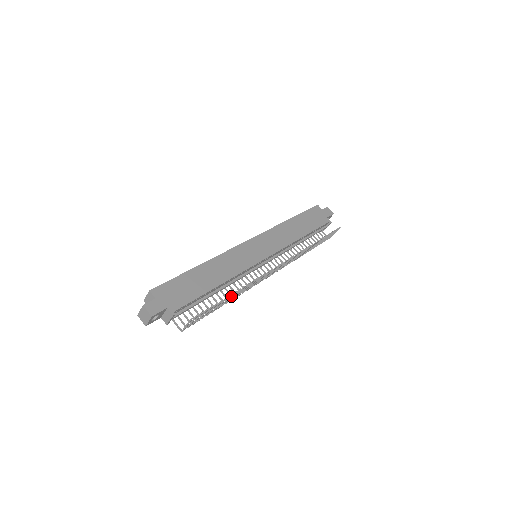
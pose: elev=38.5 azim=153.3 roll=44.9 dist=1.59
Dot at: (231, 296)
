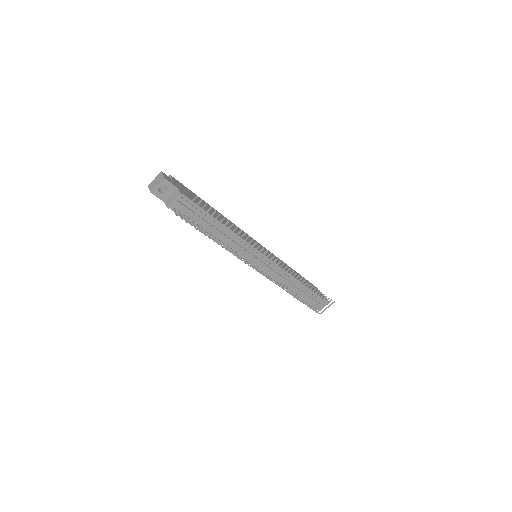
Dot at: (230, 233)
